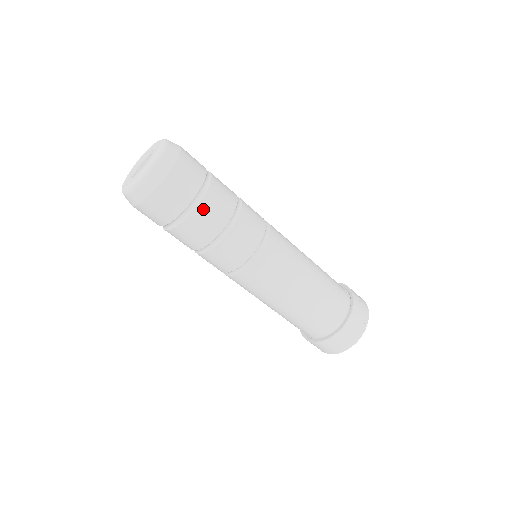
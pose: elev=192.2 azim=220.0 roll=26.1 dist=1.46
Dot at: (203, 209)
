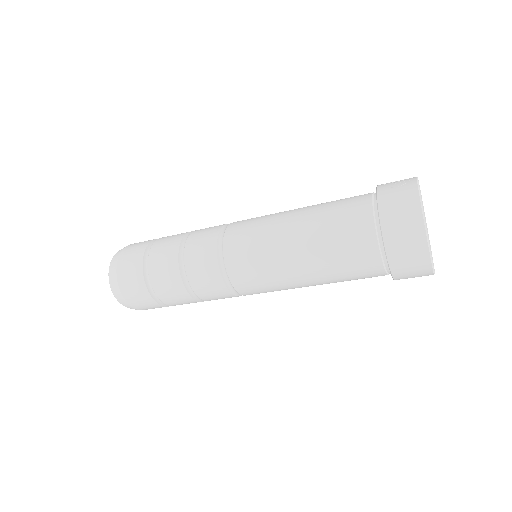
Dot at: (156, 249)
